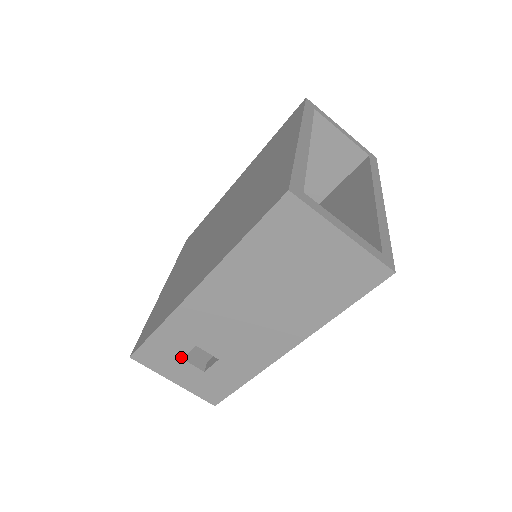
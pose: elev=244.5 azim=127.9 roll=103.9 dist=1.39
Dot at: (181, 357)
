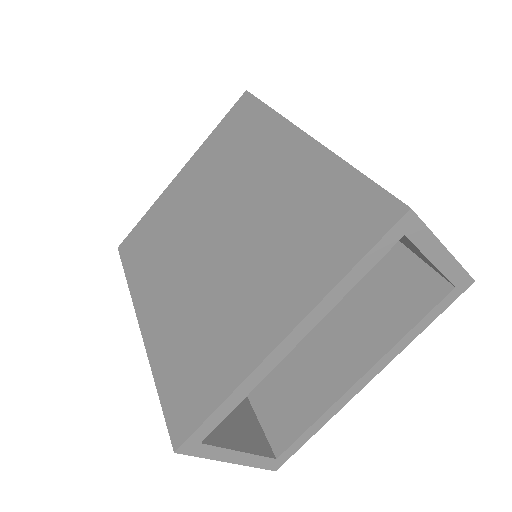
Dot at: occluded
